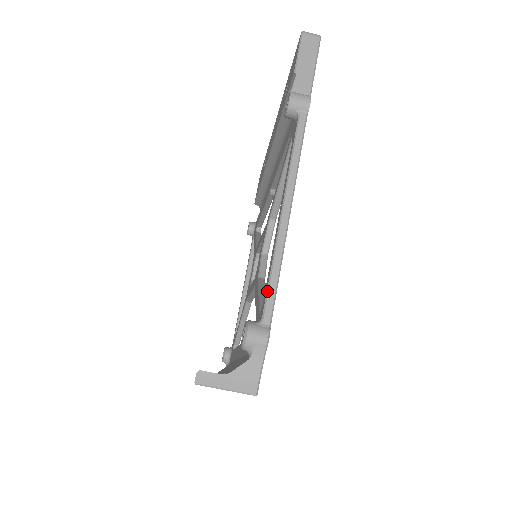
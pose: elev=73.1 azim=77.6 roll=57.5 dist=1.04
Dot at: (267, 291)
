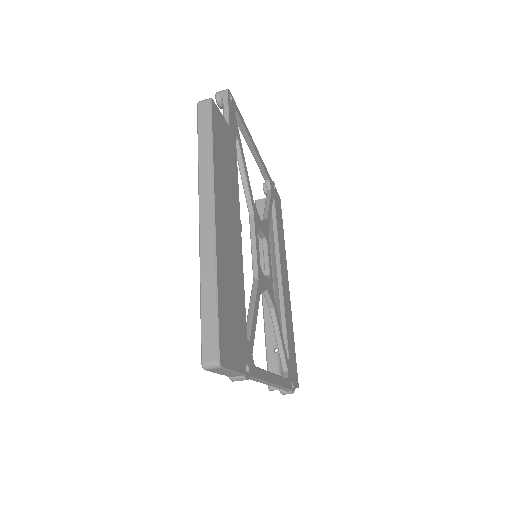
Dot at: (282, 389)
